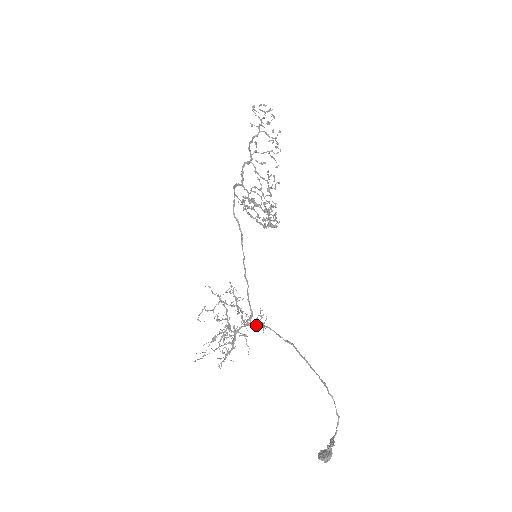
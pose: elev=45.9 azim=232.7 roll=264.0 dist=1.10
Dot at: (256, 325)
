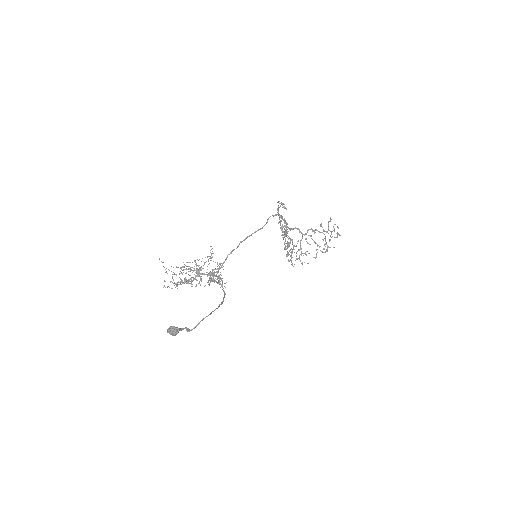
Dot at: (216, 274)
